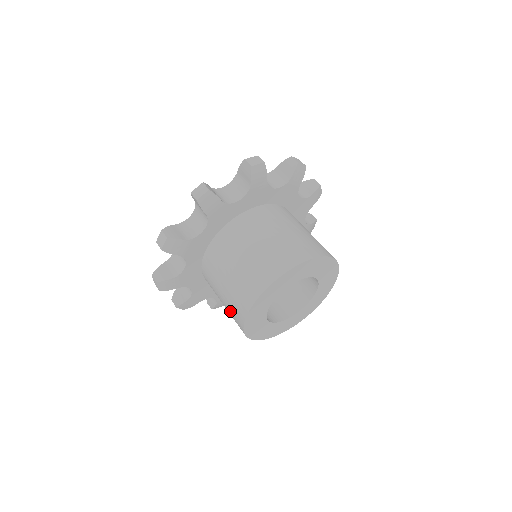
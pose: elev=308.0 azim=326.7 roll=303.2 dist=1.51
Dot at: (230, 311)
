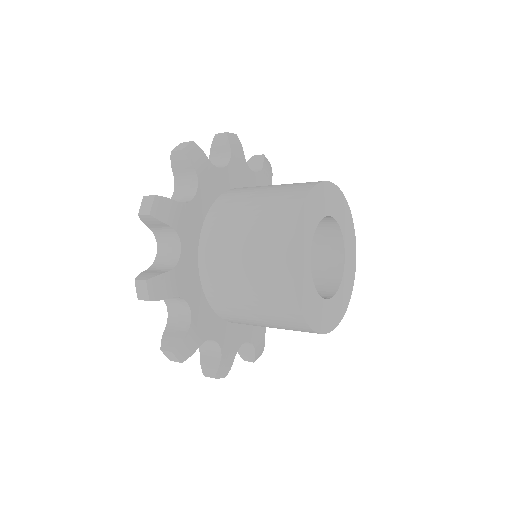
Dot at: (264, 231)
